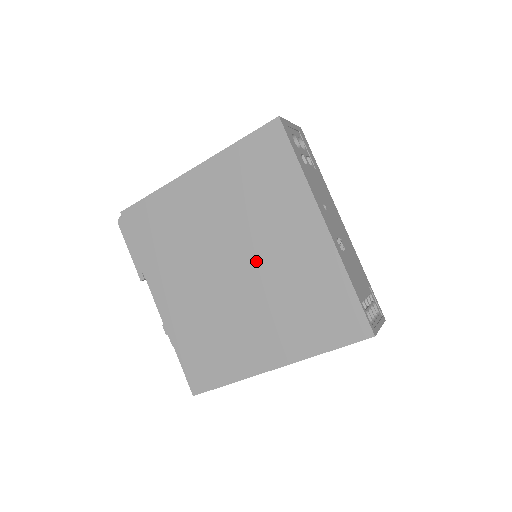
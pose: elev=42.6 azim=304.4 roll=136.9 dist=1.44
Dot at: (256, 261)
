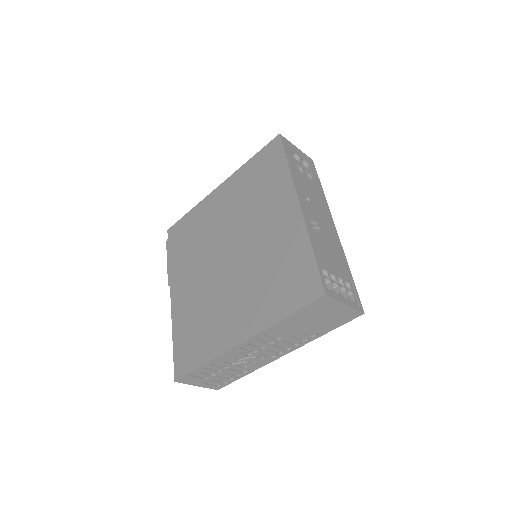
Dot at: (245, 246)
